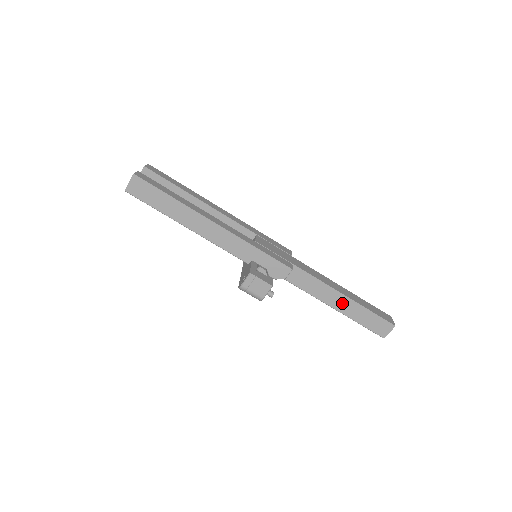
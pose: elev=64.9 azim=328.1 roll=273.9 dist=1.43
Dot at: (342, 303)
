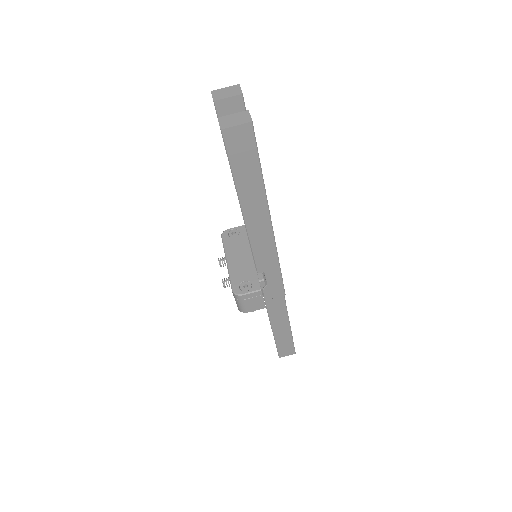
Dot at: (282, 326)
